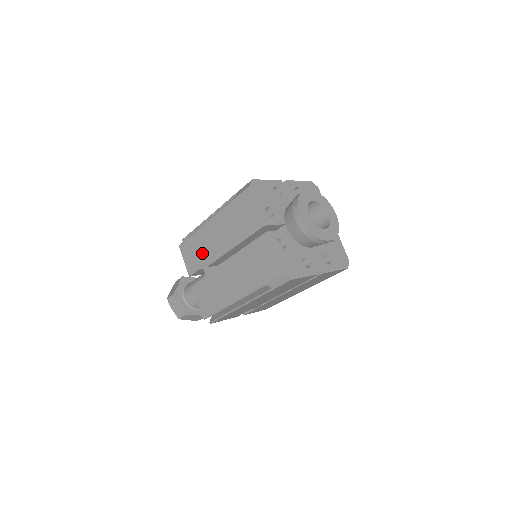
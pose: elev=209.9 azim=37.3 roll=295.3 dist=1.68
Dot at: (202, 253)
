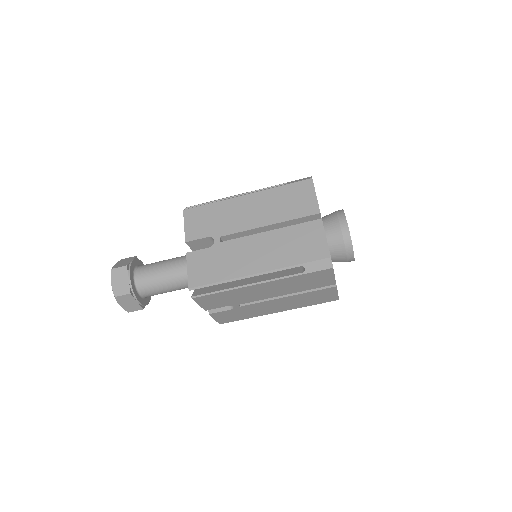
Dot at: (219, 222)
